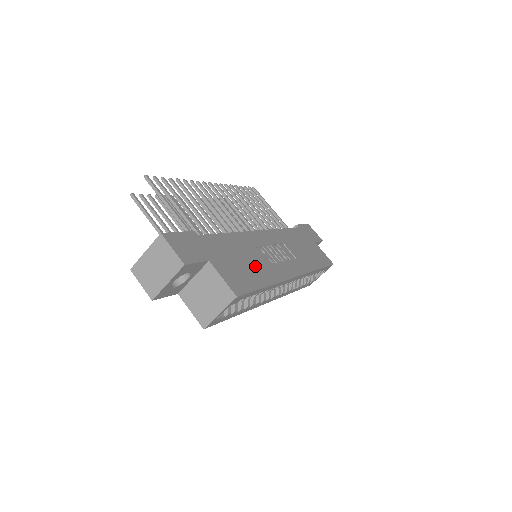
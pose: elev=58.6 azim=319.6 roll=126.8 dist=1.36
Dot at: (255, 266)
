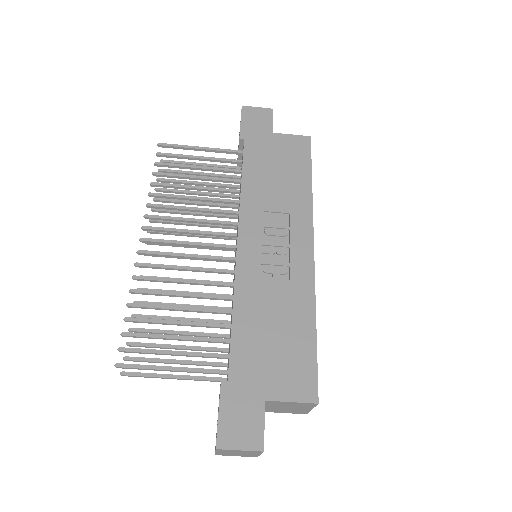
Dot at: (286, 318)
